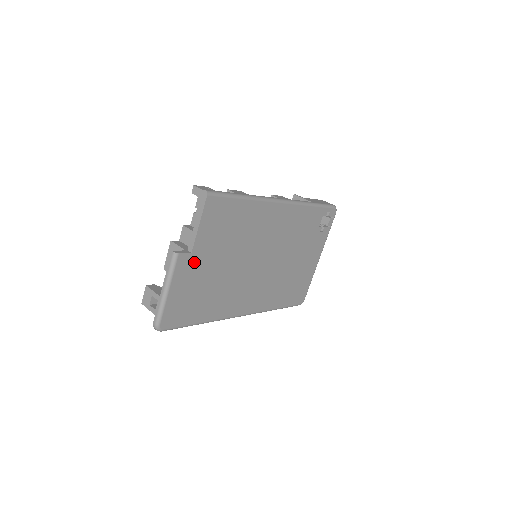
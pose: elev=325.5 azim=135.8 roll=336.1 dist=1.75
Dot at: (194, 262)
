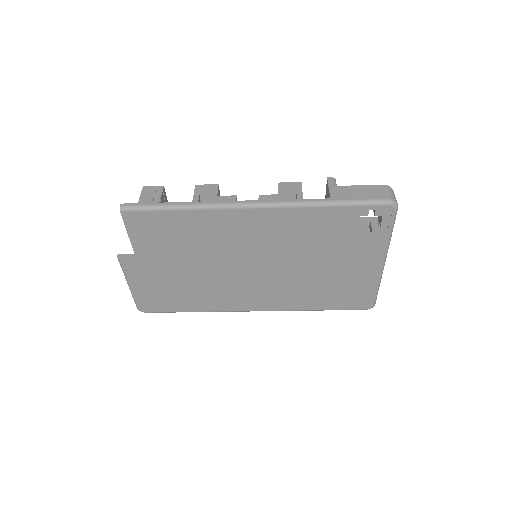
Dot at: (146, 265)
